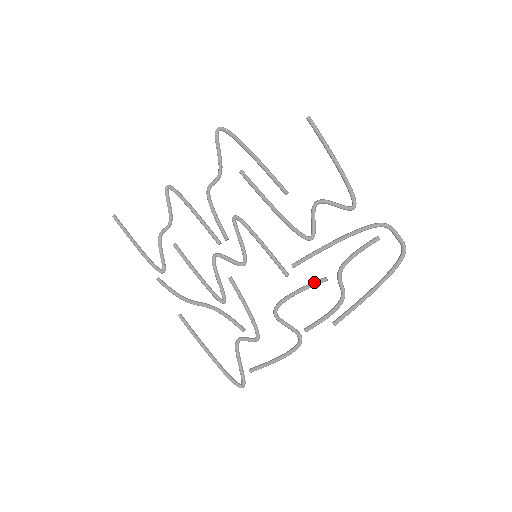
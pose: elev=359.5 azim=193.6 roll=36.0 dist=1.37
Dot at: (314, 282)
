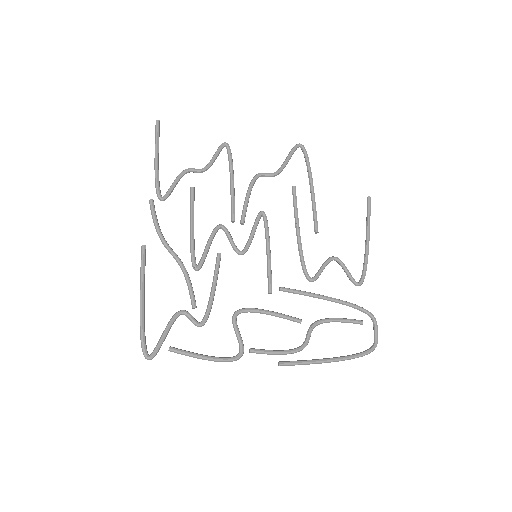
Dot at: occluded
